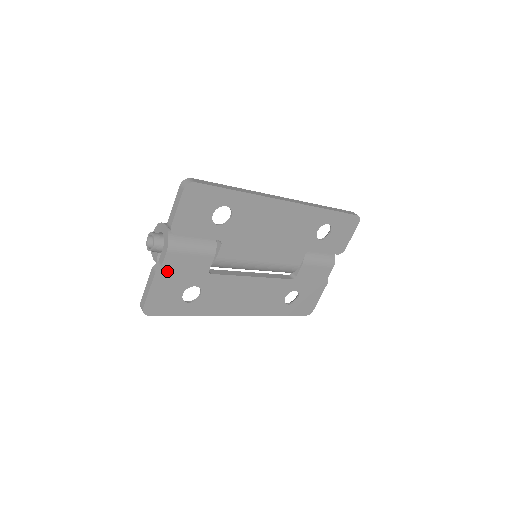
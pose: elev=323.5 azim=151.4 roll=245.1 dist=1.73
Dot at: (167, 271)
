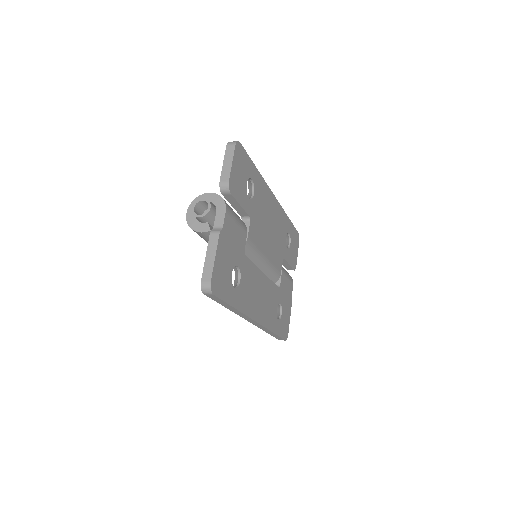
Dot at: (225, 236)
